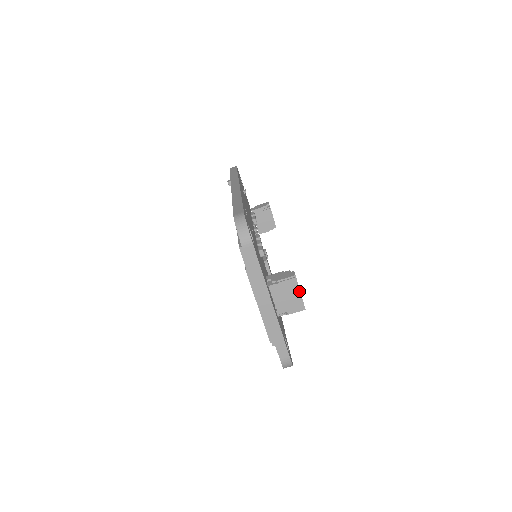
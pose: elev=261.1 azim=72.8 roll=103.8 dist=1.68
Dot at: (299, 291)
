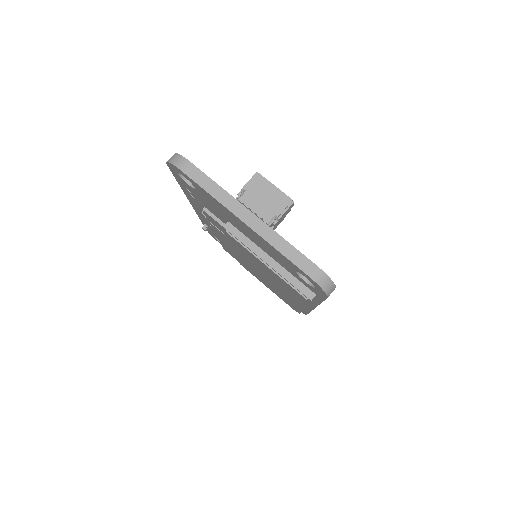
Dot at: (272, 185)
